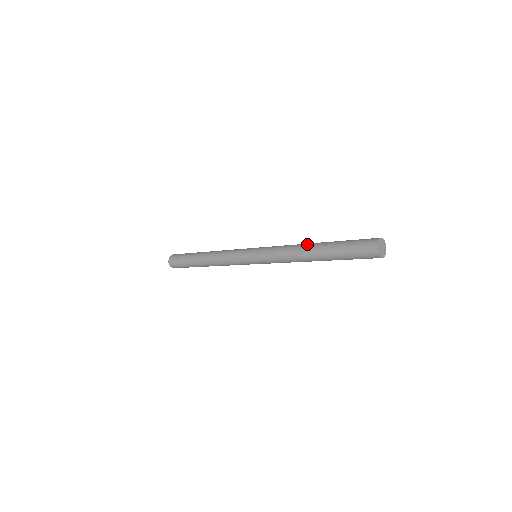
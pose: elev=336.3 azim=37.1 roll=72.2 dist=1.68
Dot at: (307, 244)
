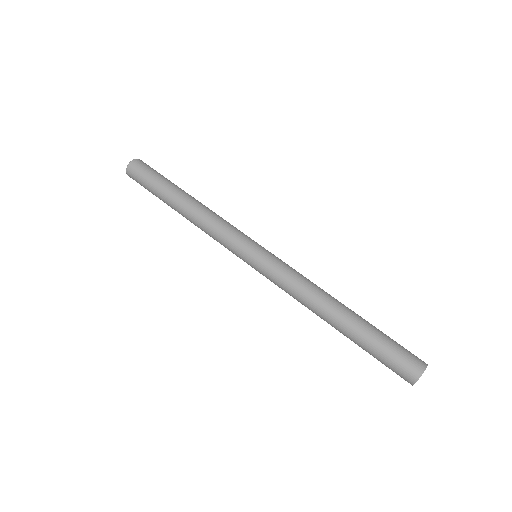
Dot at: occluded
